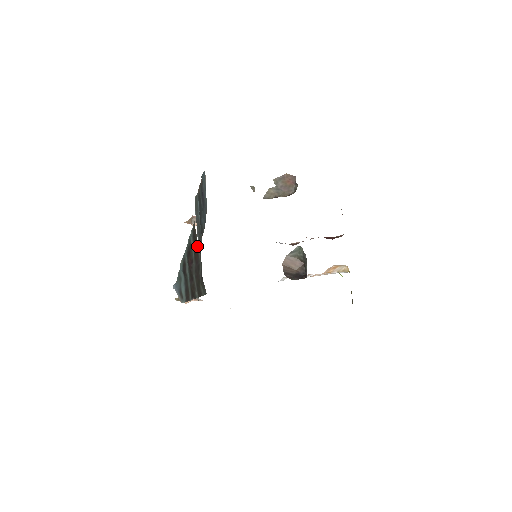
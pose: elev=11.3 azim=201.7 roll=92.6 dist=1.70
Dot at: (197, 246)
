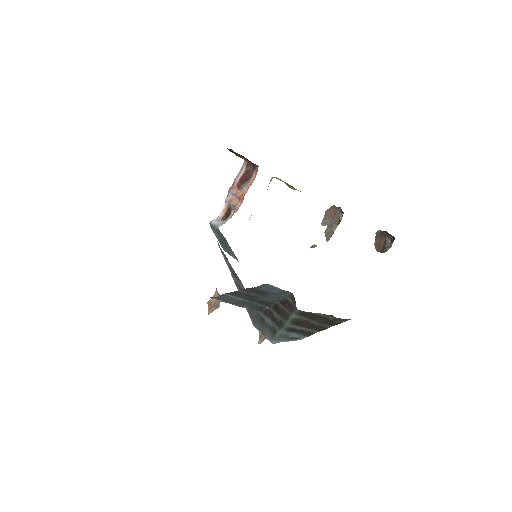
Dot at: (315, 315)
